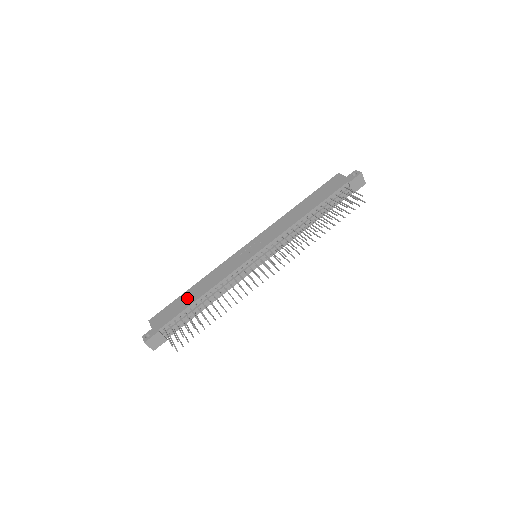
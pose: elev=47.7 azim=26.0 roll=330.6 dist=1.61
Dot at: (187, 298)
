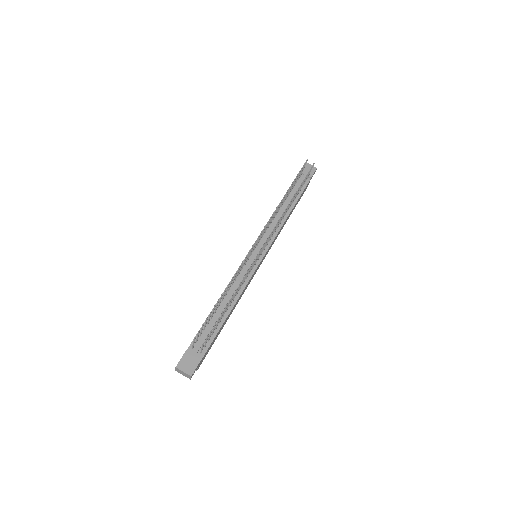
Dot at: occluded
